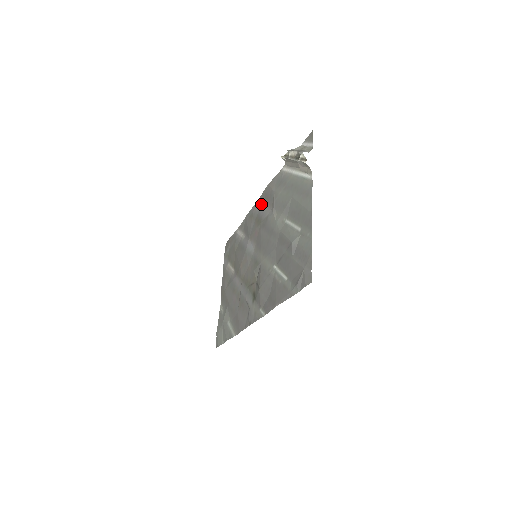
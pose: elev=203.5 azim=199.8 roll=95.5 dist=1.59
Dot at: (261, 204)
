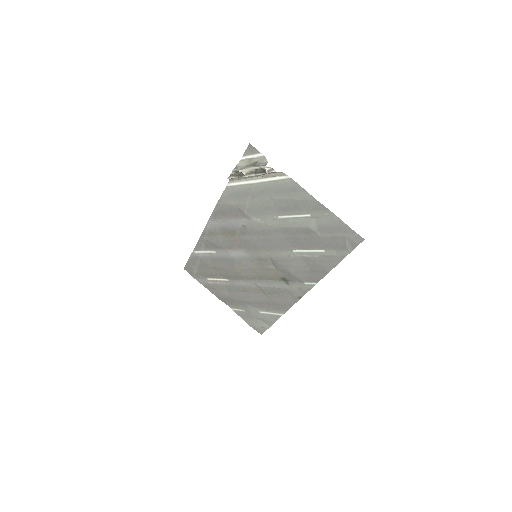
Dot at: (220, 220)
